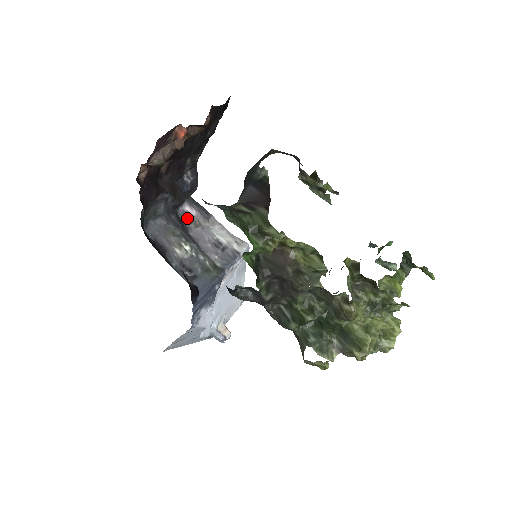
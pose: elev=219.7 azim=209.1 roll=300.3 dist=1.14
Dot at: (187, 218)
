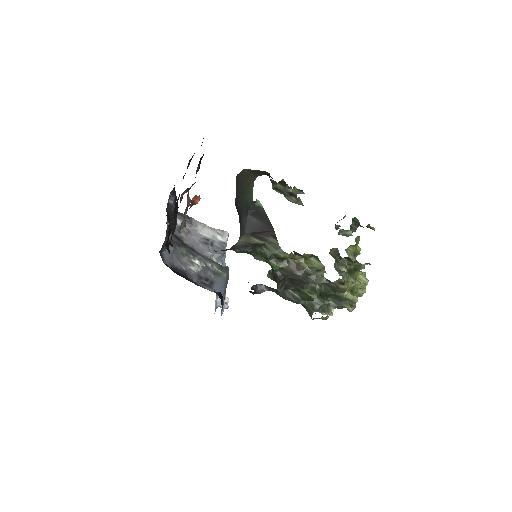
Dot at: (176, 229)
